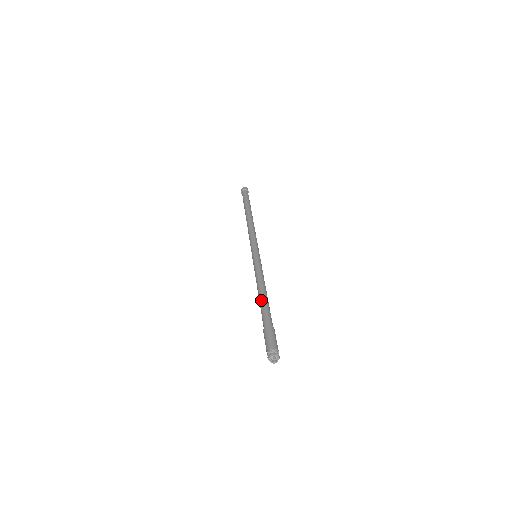
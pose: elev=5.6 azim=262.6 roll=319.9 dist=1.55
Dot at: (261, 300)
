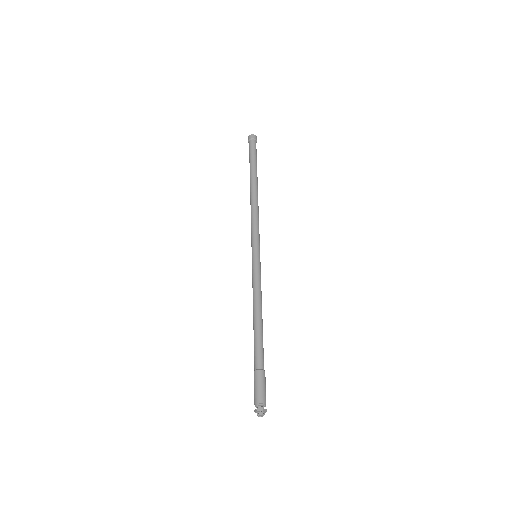
Dot at: (254, 330)
